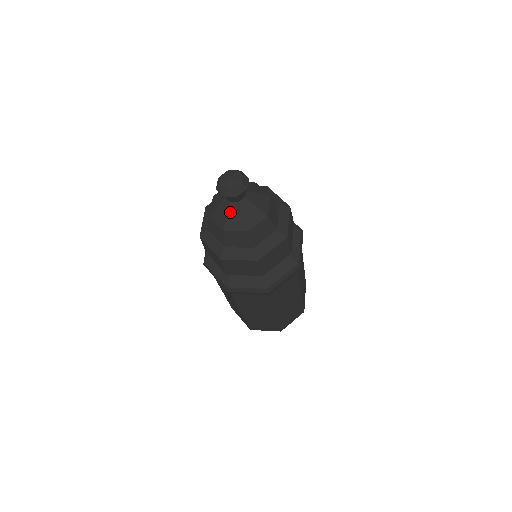
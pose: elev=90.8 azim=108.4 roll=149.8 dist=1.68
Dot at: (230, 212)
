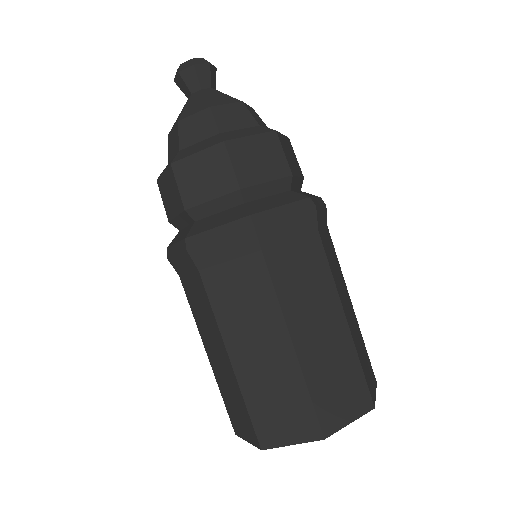
Dot at: (189, 102)
